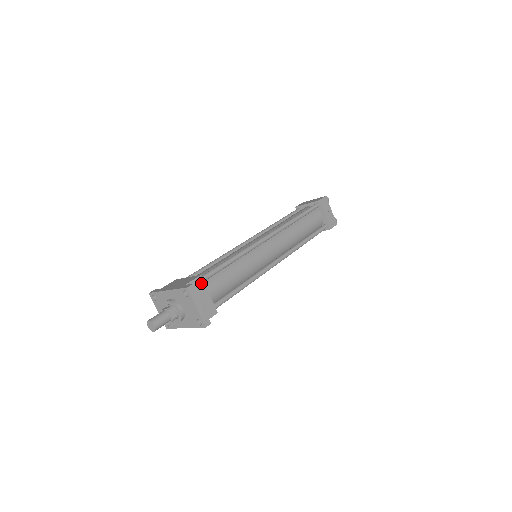
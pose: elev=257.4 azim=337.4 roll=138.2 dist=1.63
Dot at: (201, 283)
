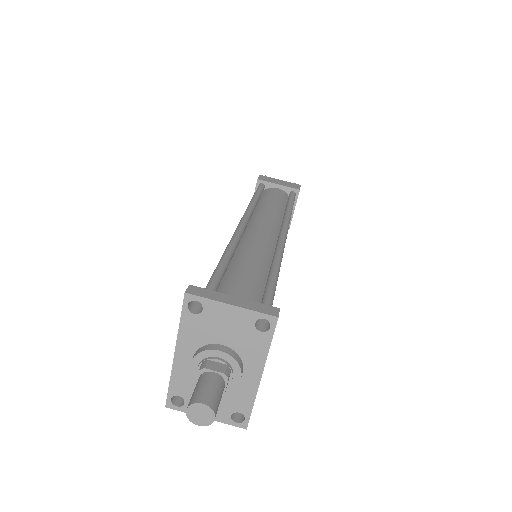
Dot at: occluded
